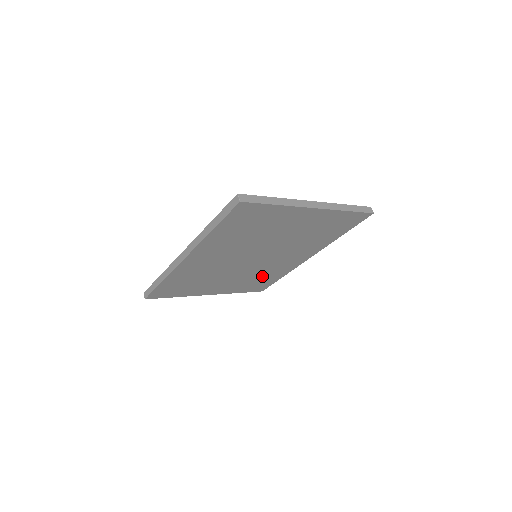
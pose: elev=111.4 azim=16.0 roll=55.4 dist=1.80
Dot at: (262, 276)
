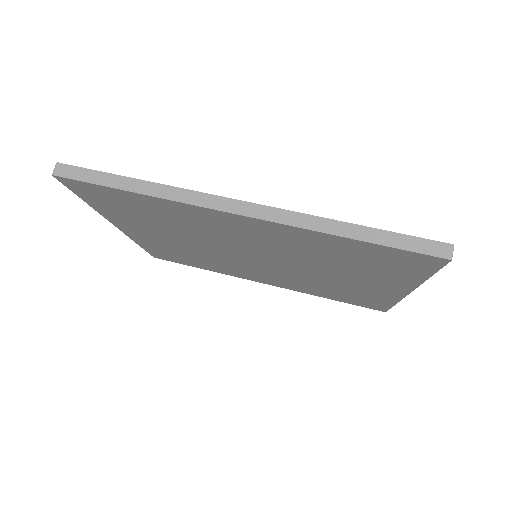
Dot at: (199, 259)
